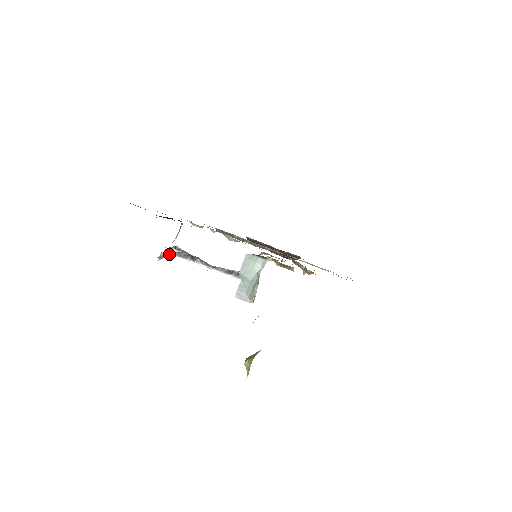
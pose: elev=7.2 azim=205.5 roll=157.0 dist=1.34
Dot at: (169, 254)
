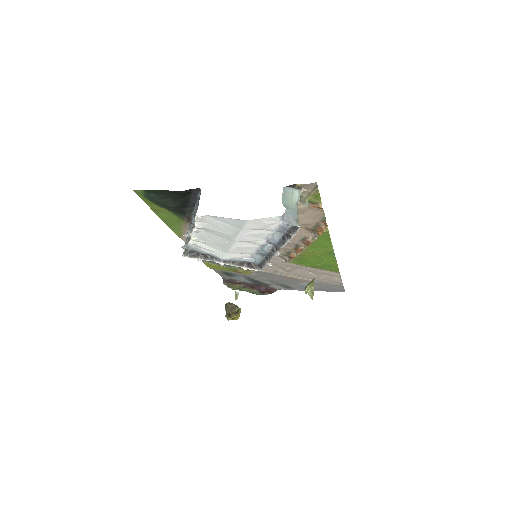
Dot at: (196, 228)
